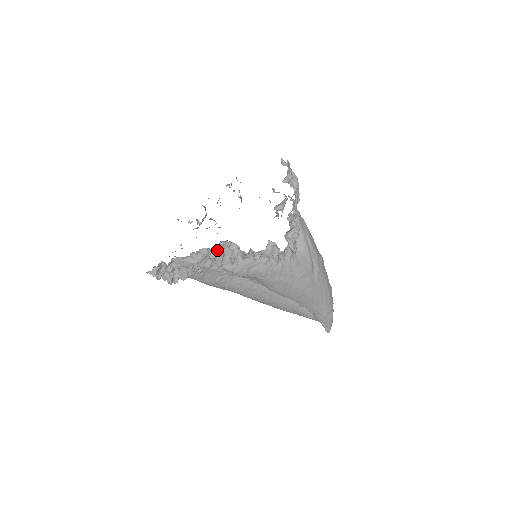
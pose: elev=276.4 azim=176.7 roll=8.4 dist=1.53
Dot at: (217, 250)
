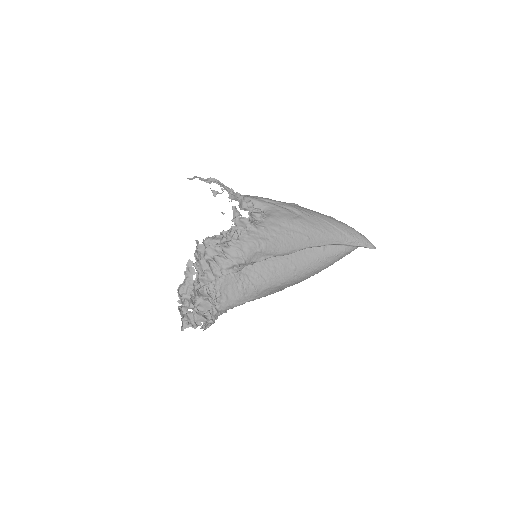
Dot at: (204, 259)
